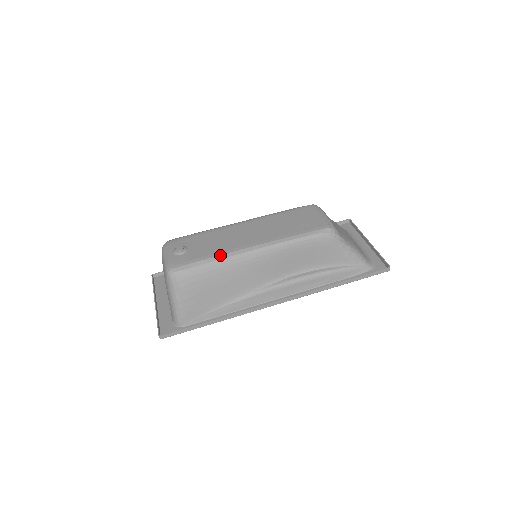
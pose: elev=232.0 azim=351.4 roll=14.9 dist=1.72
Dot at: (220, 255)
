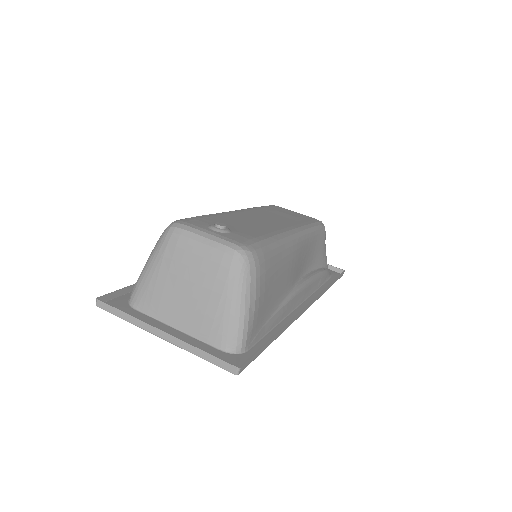
Dot at: (275, 235)
